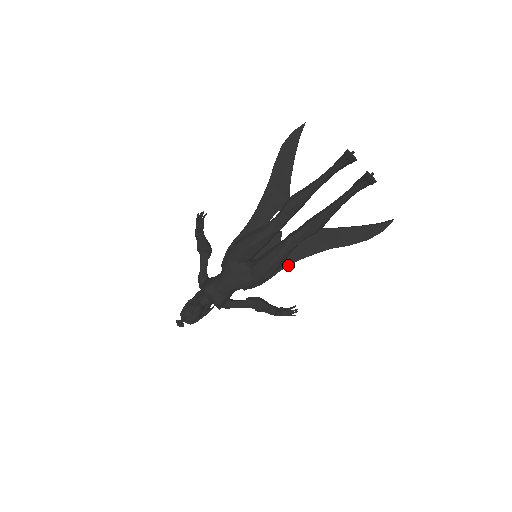
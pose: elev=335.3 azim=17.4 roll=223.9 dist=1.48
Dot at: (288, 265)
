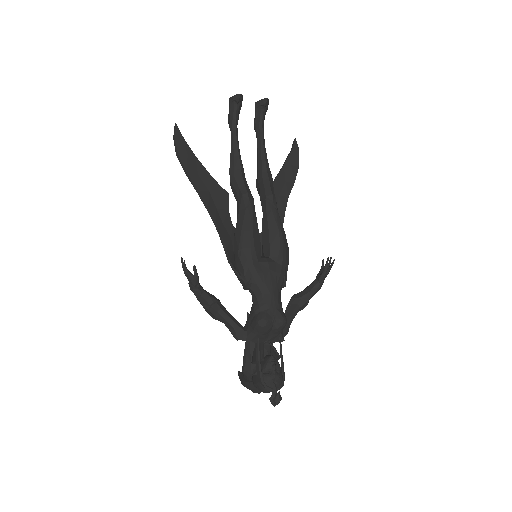
Dot at: occluded
